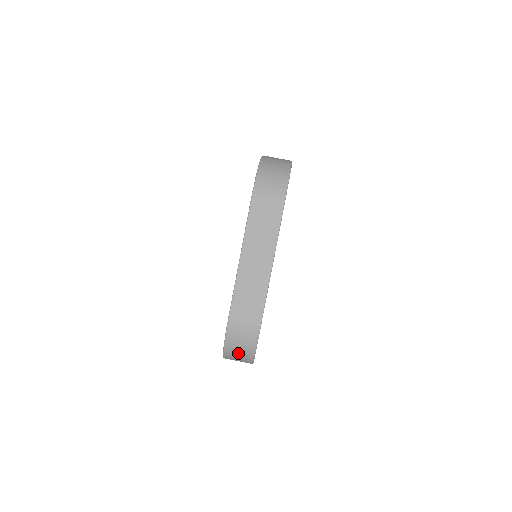
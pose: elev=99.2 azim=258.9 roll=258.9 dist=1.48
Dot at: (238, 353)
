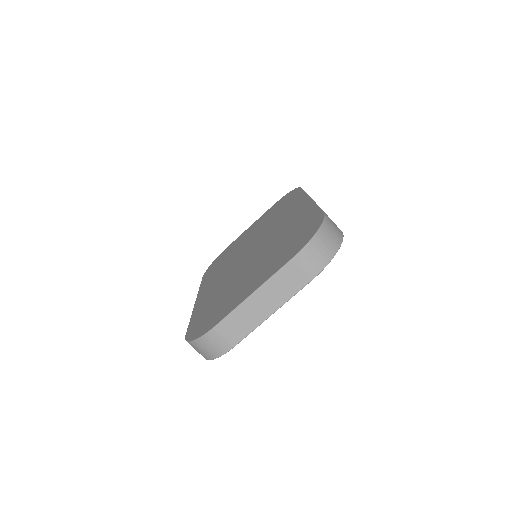
Dot at: (201, 350)
